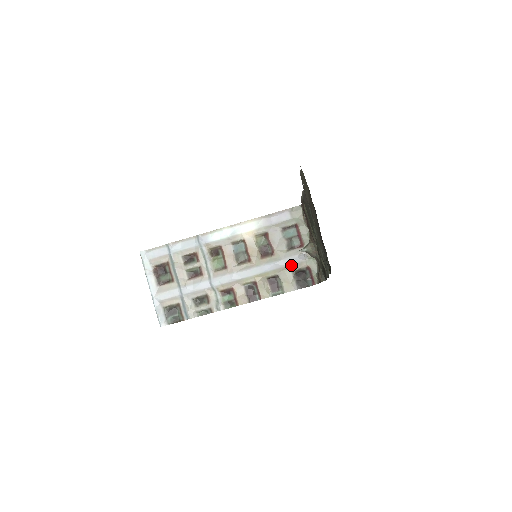
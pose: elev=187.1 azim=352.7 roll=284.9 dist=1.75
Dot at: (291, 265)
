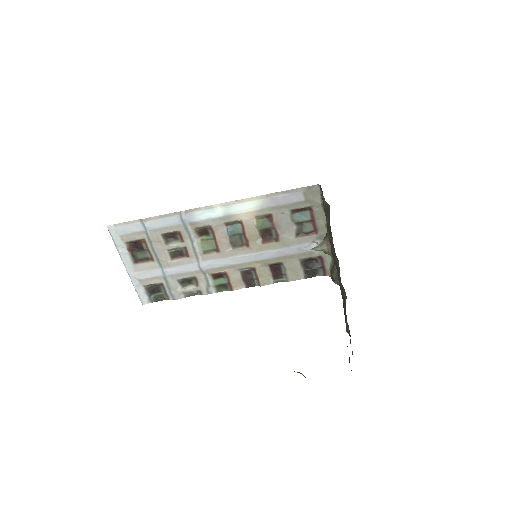
Dot at: (299, 253)
